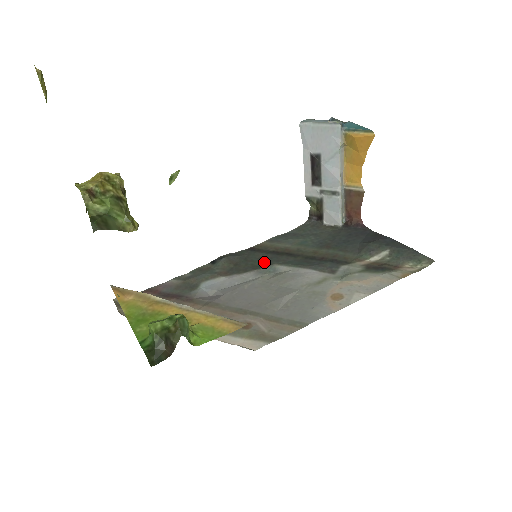
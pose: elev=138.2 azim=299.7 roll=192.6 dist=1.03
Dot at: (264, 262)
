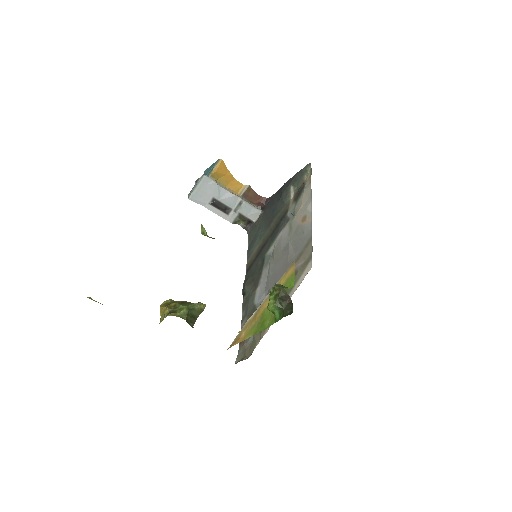
Dot at: (261, 262)
